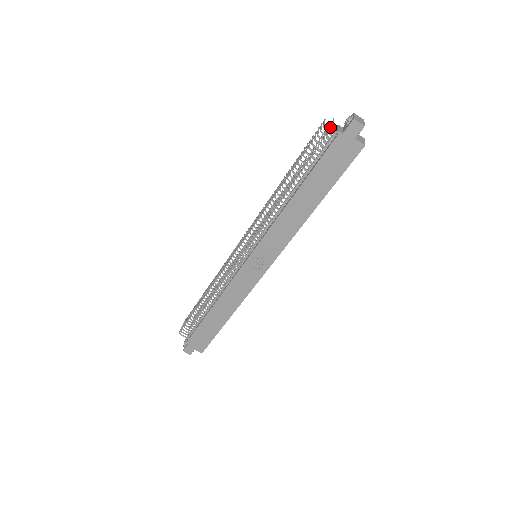
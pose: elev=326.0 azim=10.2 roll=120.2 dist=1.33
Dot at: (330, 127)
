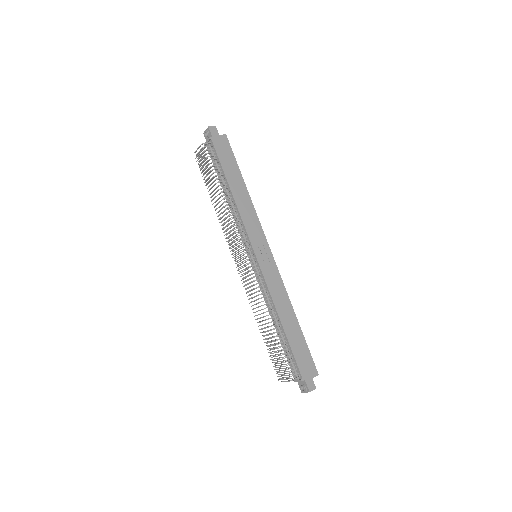
Dot at: (201, 156)
